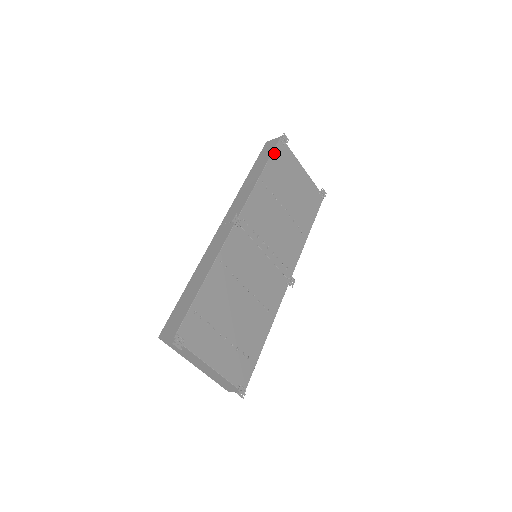
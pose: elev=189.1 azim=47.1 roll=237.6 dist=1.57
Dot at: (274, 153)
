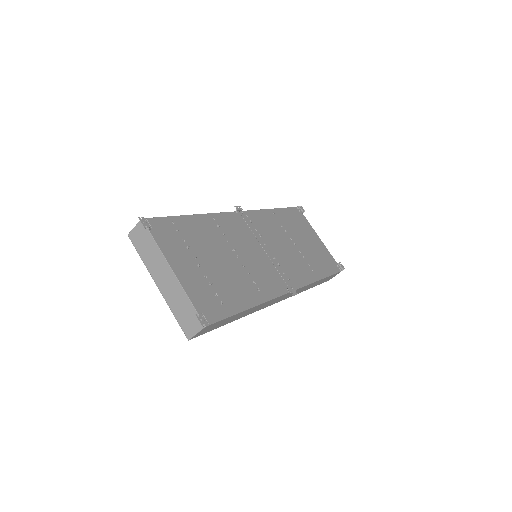
Dot at: (289, 209)
